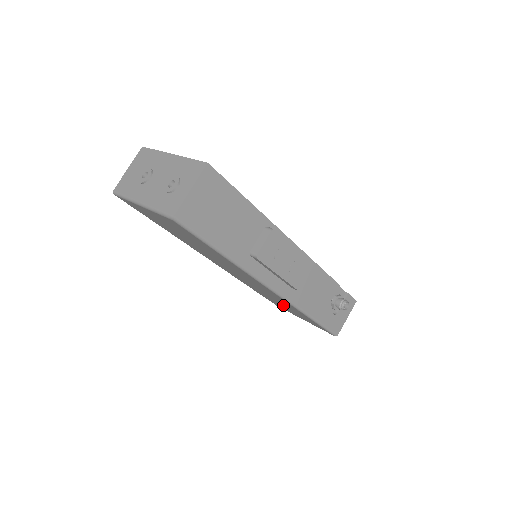
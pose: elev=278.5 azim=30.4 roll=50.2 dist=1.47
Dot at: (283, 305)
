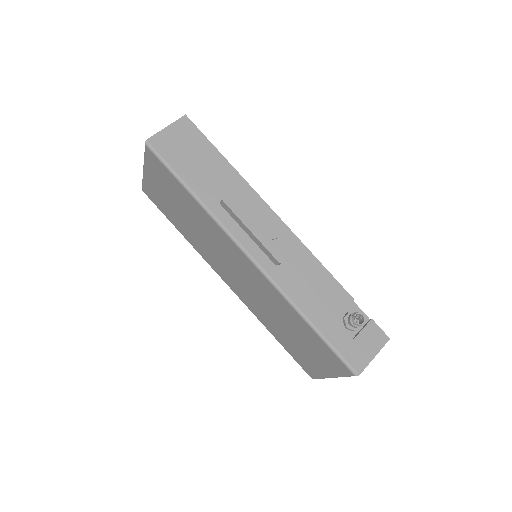
Dot at: (294, 335)
